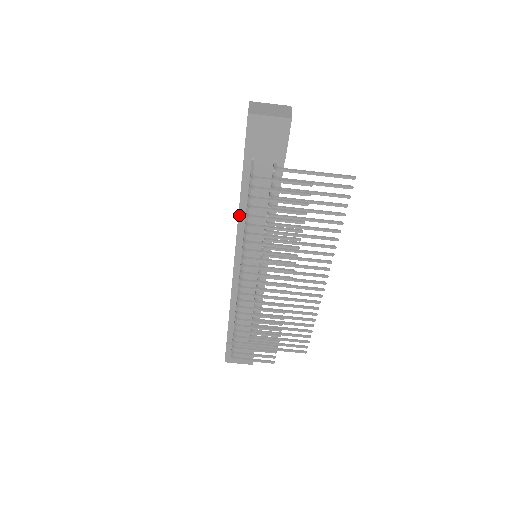
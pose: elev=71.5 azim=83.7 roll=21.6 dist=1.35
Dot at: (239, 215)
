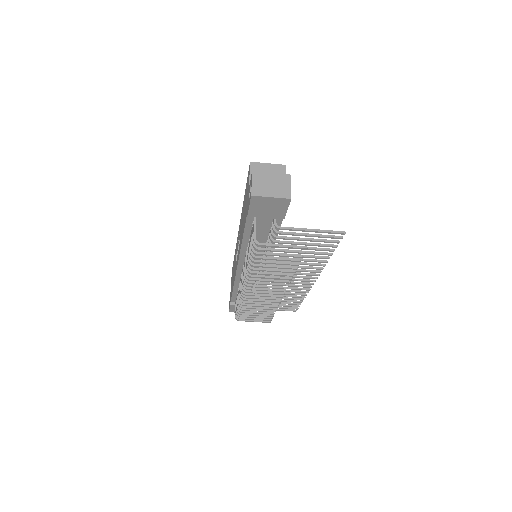
Dot at: (242, 244)
